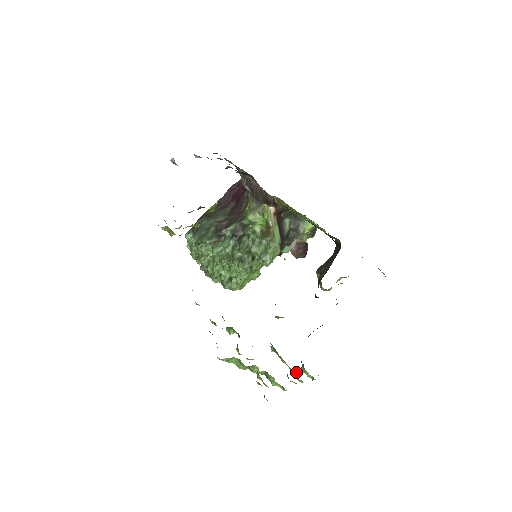
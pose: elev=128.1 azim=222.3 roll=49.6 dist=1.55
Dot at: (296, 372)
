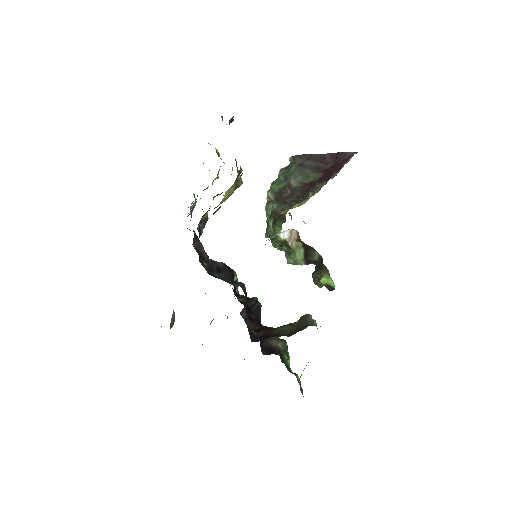
Dot at: occluded
